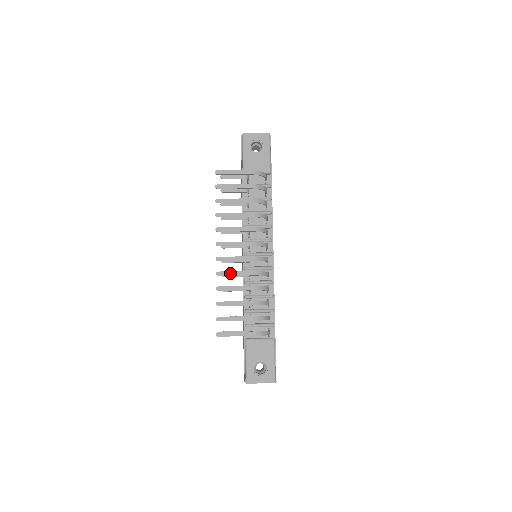
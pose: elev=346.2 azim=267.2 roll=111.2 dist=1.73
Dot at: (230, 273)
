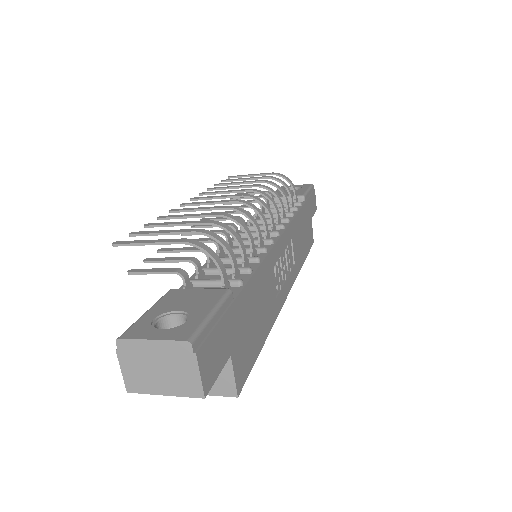
Dot at: (191, 209)
